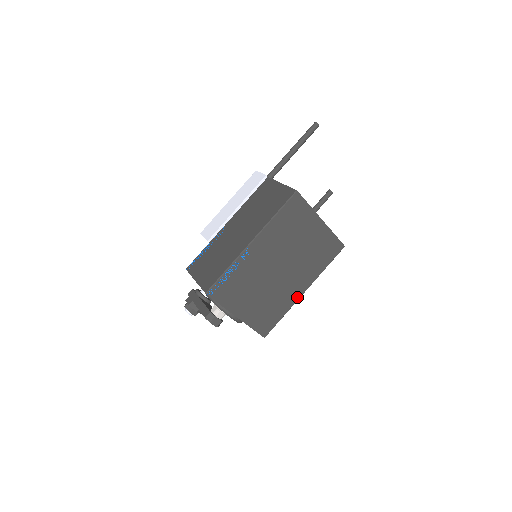
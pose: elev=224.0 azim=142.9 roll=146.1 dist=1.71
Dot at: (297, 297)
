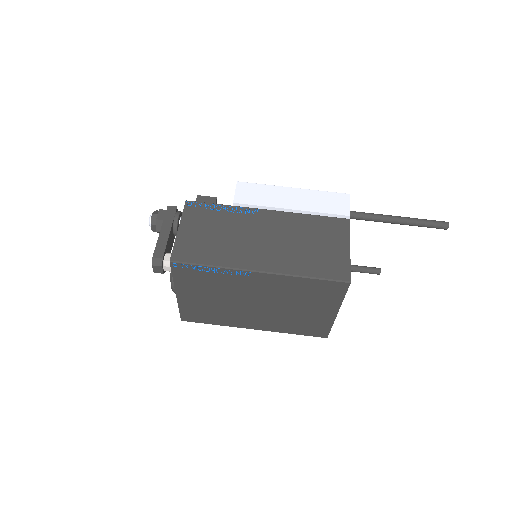
Dot at: (243, 326)
